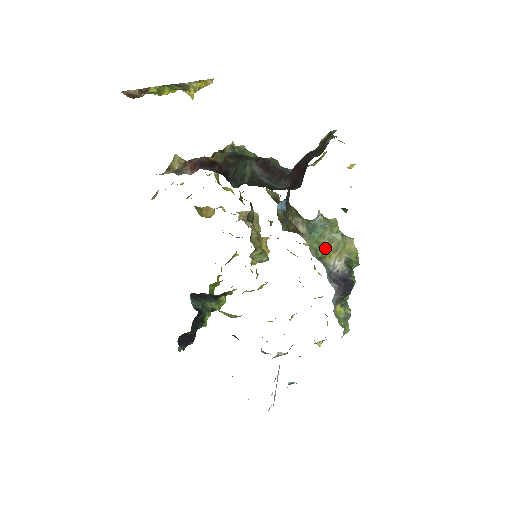
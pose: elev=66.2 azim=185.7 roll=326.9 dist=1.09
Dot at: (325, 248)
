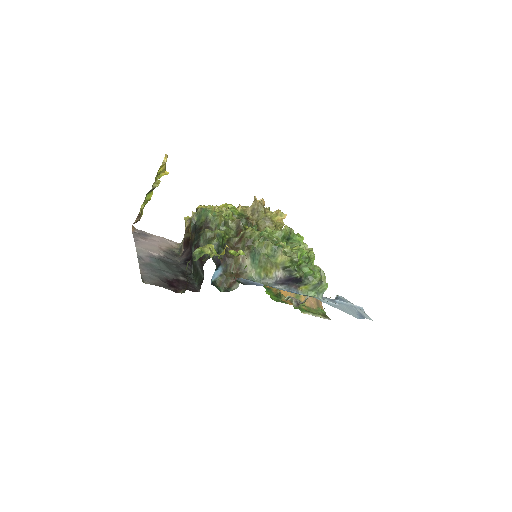
Dot at: (265, 269)
